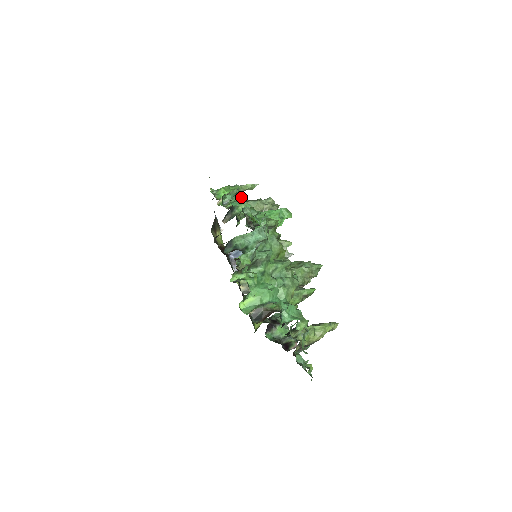
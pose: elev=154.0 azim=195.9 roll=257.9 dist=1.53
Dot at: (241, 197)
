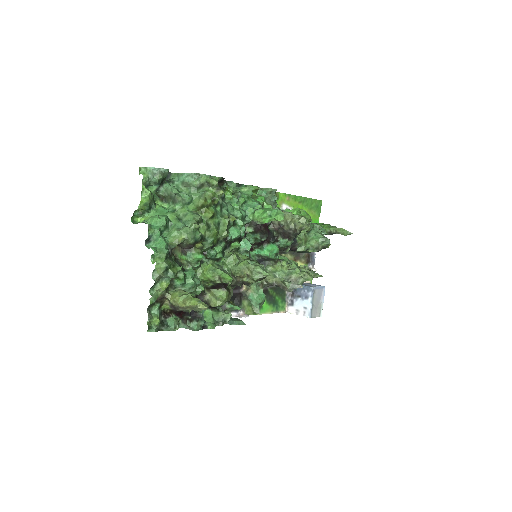
Dot at: (274, 199)
